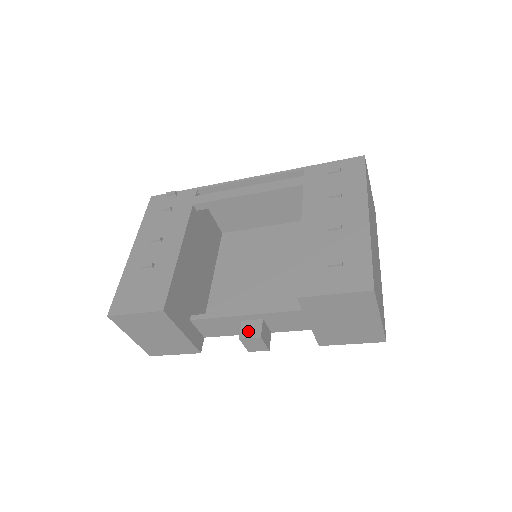
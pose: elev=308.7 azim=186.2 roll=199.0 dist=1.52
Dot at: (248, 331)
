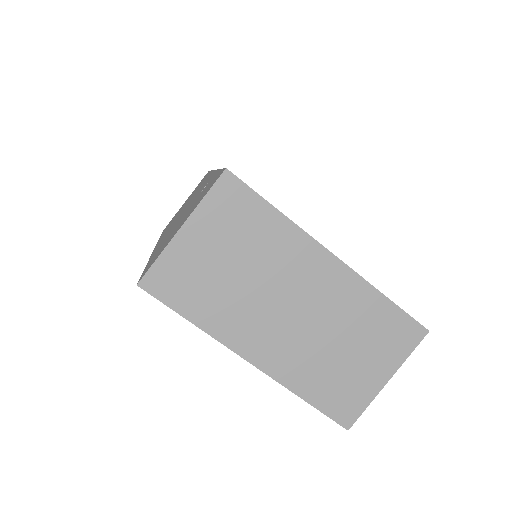
Dot at: occluded
